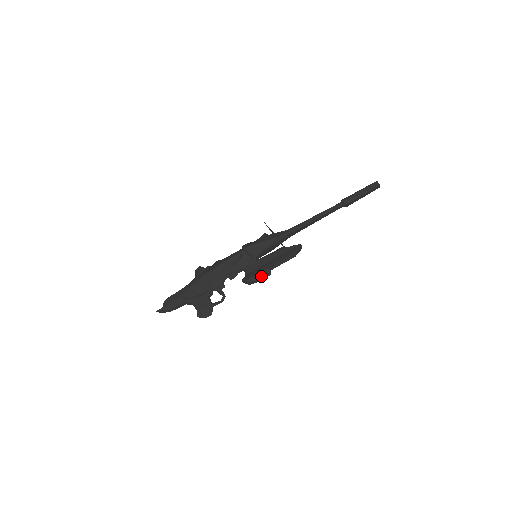
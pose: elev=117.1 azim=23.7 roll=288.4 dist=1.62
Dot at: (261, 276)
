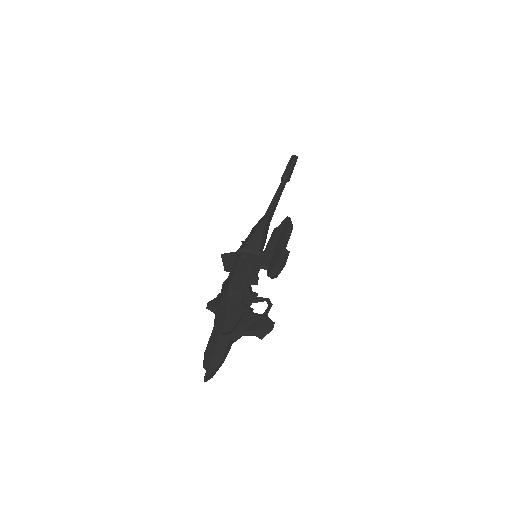
Dot at: (283, 257)
